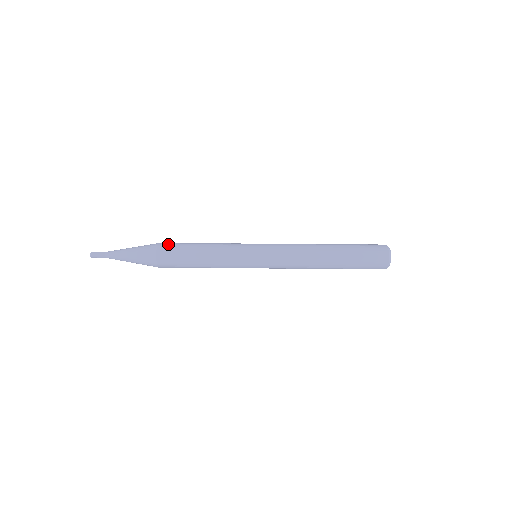
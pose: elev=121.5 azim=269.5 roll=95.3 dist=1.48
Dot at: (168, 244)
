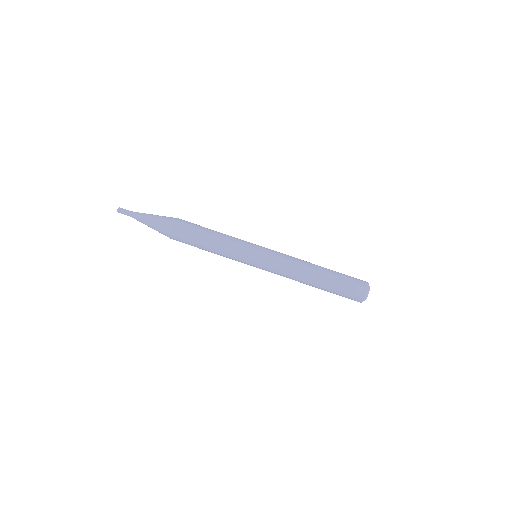
Dot at: (180, 236)
